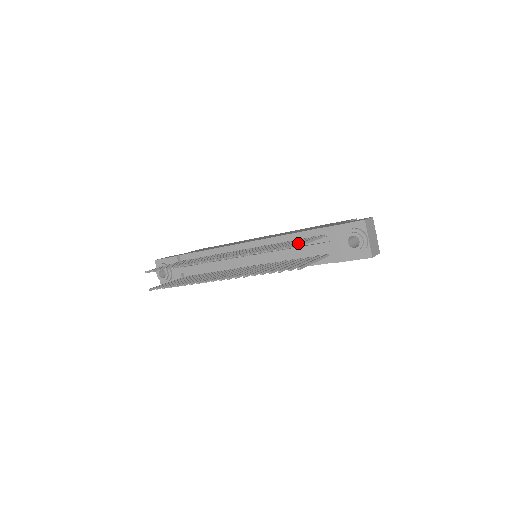
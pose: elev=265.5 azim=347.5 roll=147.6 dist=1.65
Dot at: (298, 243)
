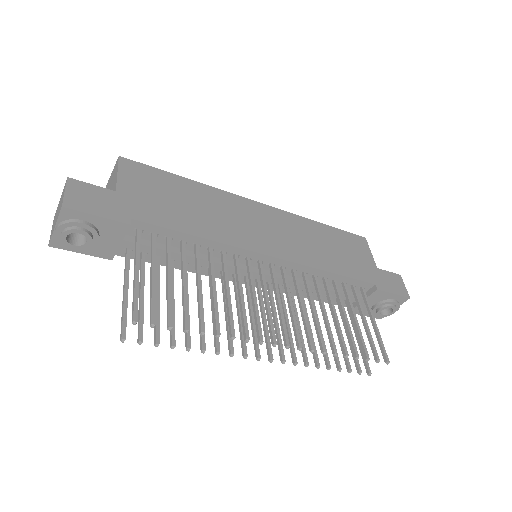
Dot at: (384, 349)
